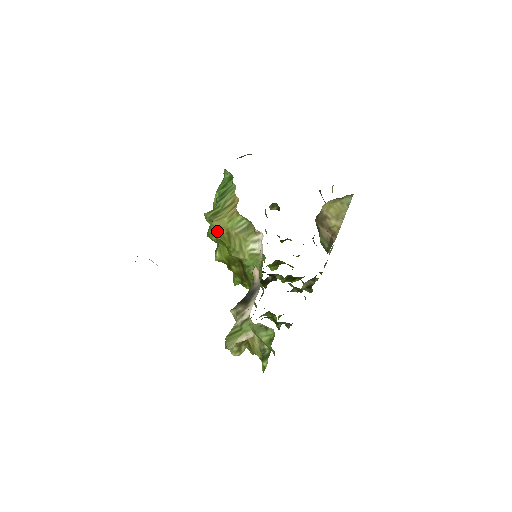
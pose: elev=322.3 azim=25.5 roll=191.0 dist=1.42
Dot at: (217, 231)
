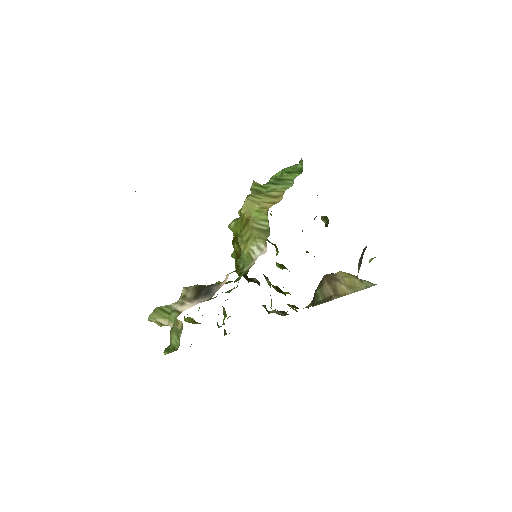
Dot at: (242, 210)
